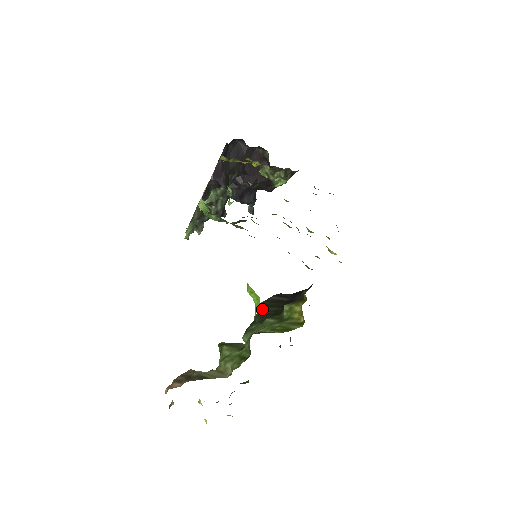
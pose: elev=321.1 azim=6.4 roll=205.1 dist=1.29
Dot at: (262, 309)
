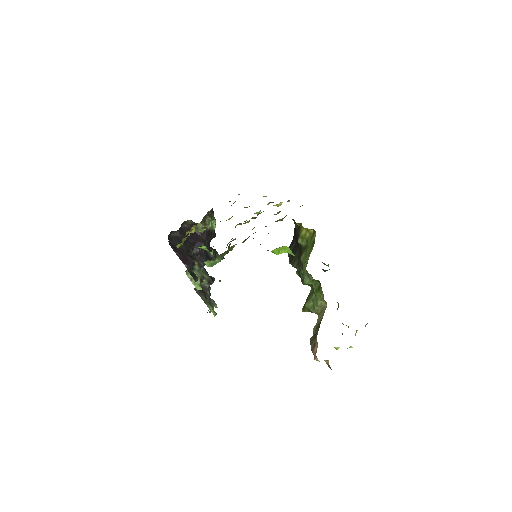
Dot at: (293, 262)
